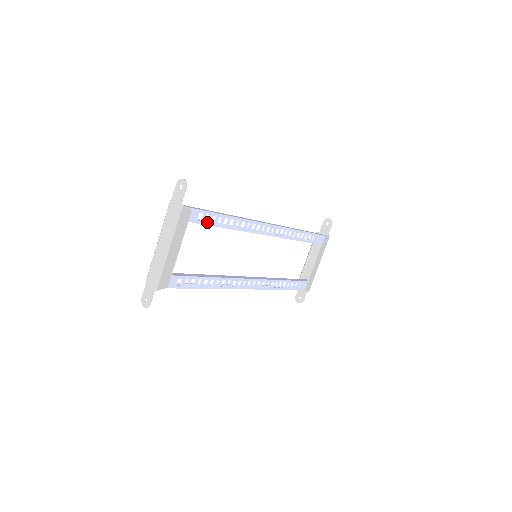
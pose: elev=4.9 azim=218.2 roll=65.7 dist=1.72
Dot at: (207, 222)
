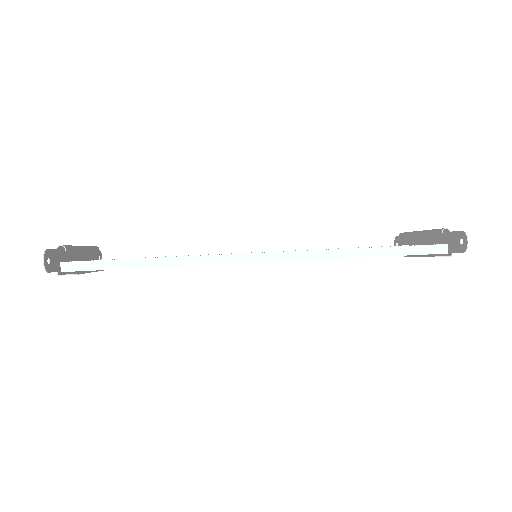
Dot at: occluded
